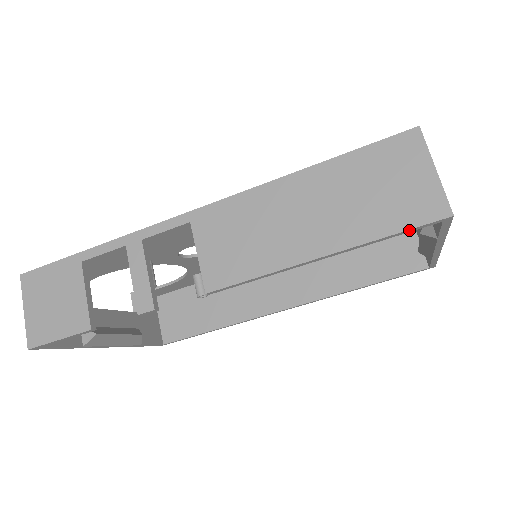
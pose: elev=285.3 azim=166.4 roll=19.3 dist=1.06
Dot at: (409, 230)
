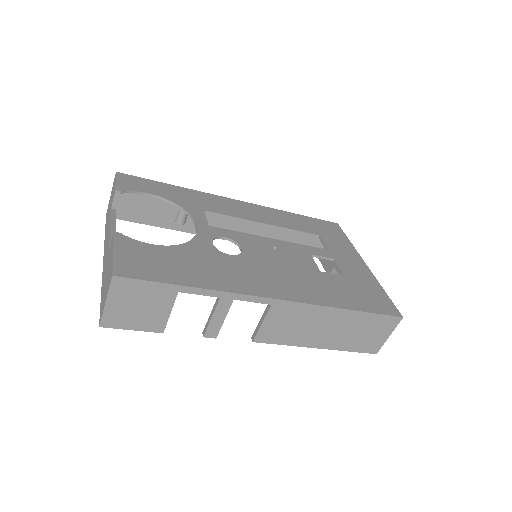
Dot at: (358, 351)
